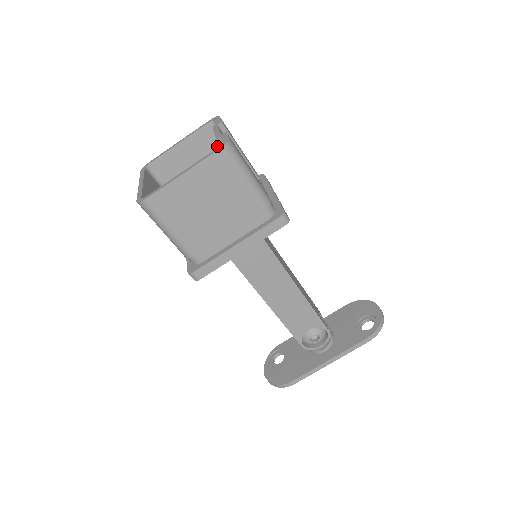
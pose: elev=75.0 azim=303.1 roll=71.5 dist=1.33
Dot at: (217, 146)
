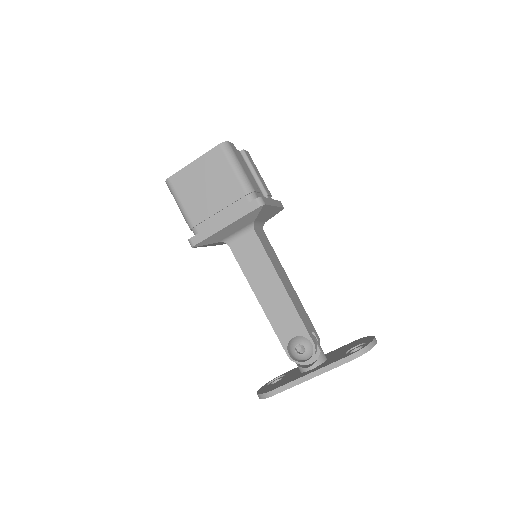
Dot at: occluded
